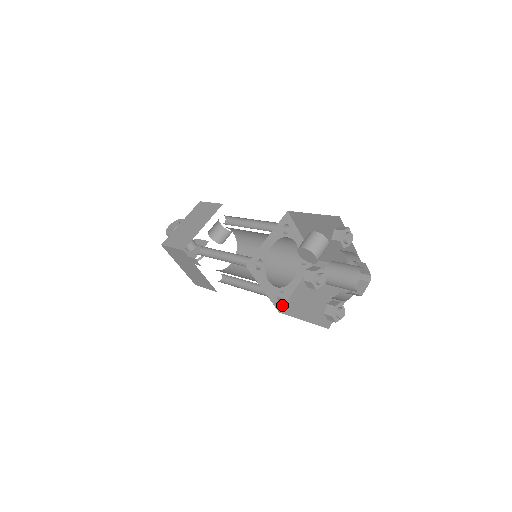
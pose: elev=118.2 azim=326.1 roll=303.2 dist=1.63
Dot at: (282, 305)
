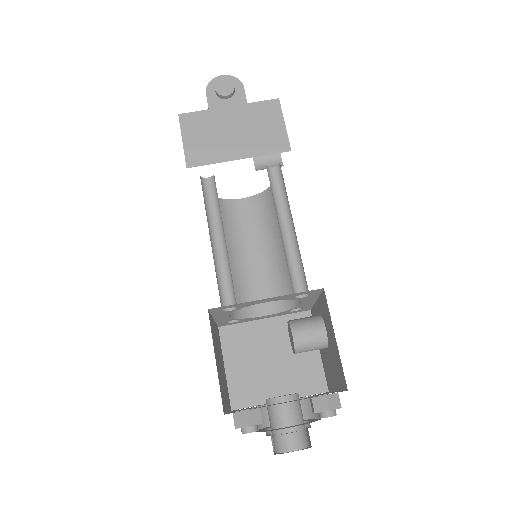
Dot at: (228, 324)
